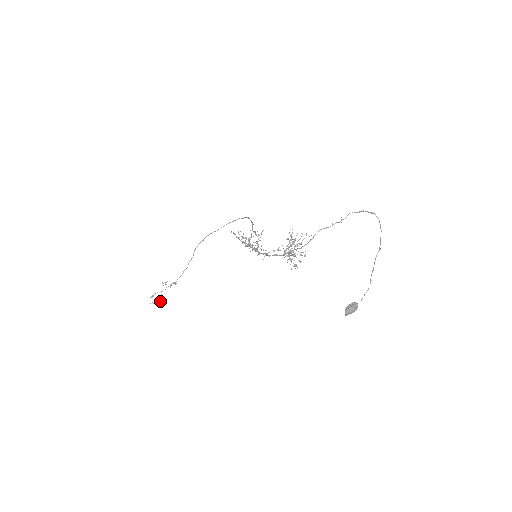
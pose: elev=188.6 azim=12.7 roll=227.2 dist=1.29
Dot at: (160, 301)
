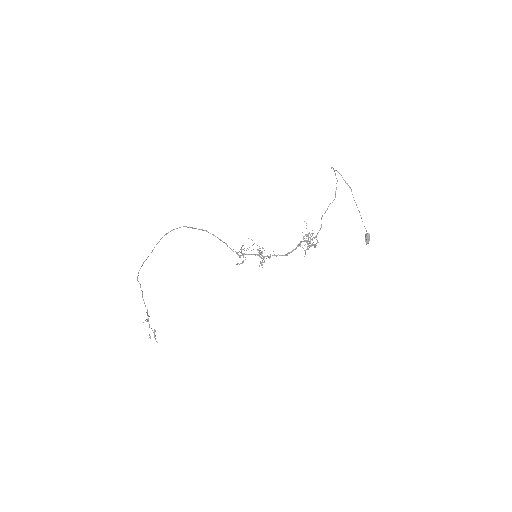
Dot at: occluded
